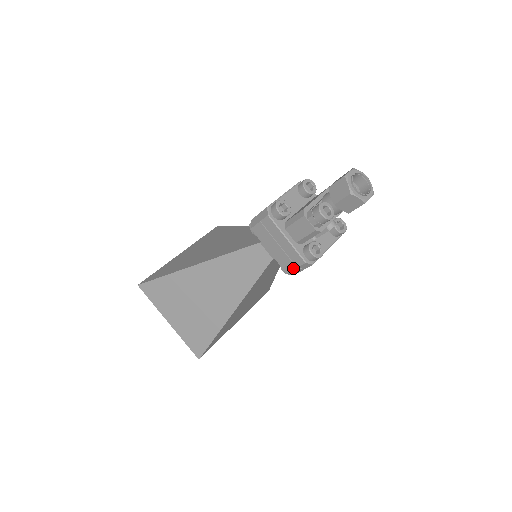
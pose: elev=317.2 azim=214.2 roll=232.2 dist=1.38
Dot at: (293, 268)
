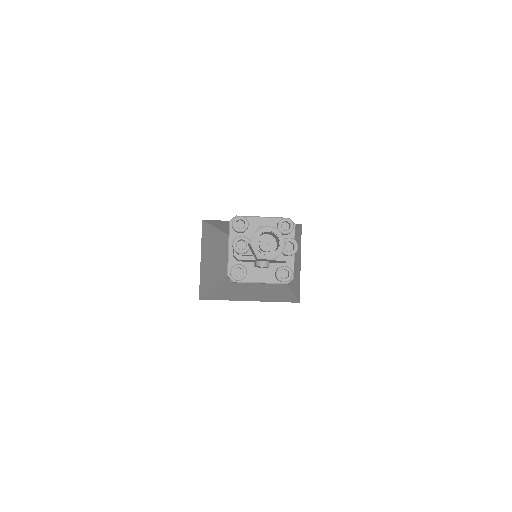
Dot at: occluded
